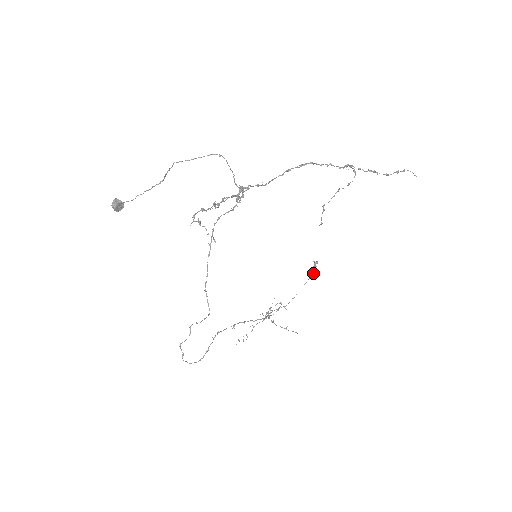
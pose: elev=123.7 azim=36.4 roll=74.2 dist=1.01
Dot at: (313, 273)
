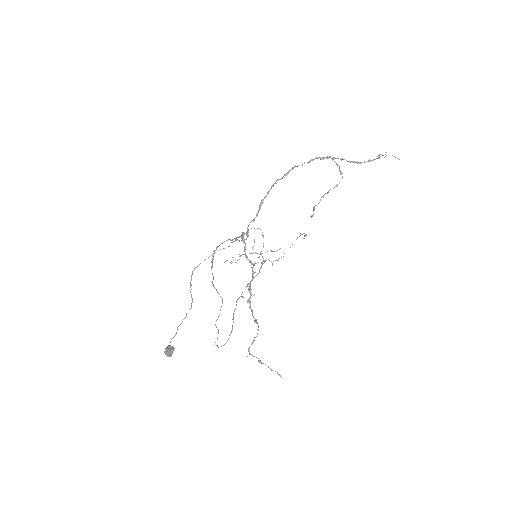
Dot at: occluded
